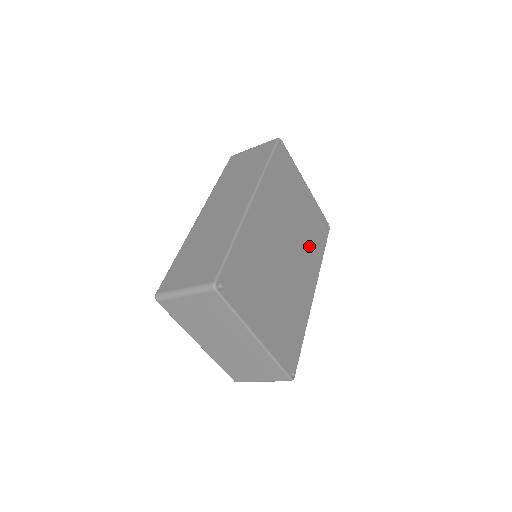
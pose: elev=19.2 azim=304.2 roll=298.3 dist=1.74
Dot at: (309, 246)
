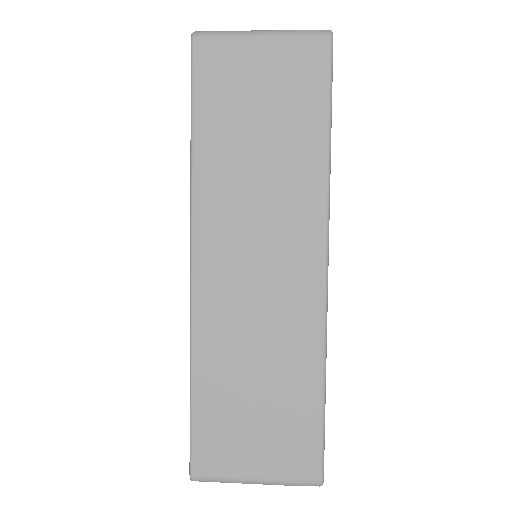
Dot at: occluded
